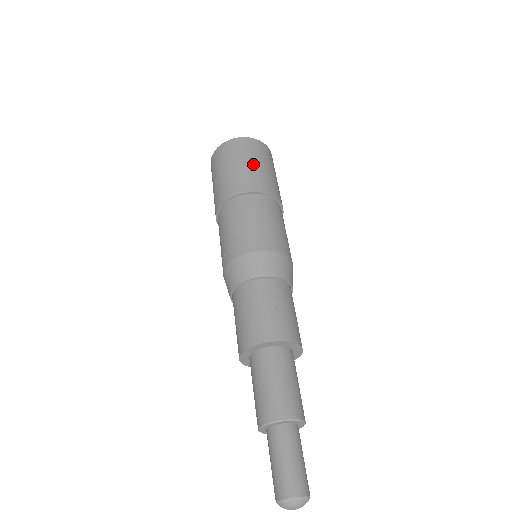
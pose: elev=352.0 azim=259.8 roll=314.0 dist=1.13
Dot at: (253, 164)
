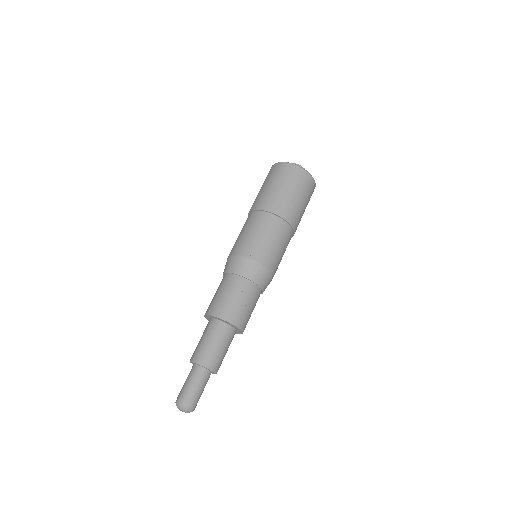
Dot at: (283, 188)
